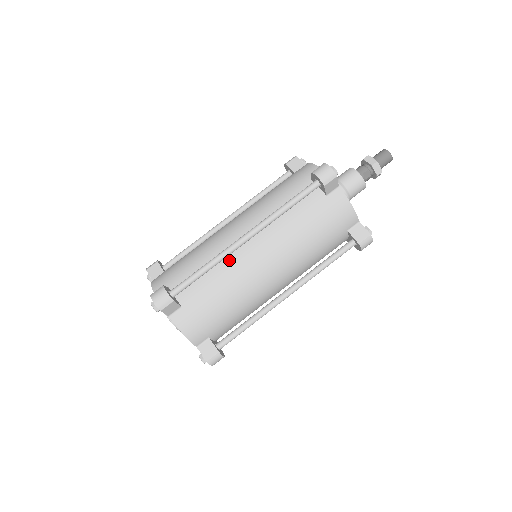
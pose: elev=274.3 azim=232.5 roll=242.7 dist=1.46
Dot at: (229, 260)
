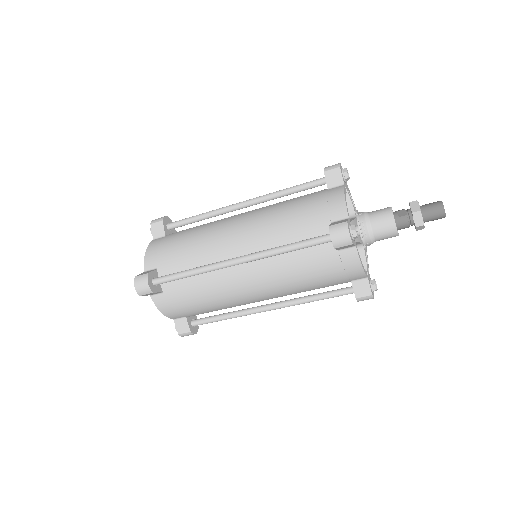
Dot at: occluded
